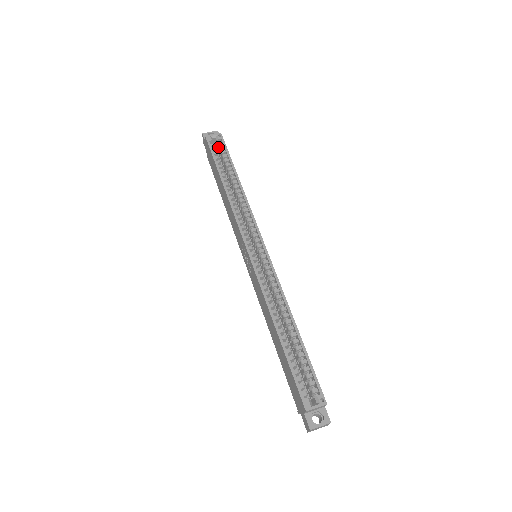
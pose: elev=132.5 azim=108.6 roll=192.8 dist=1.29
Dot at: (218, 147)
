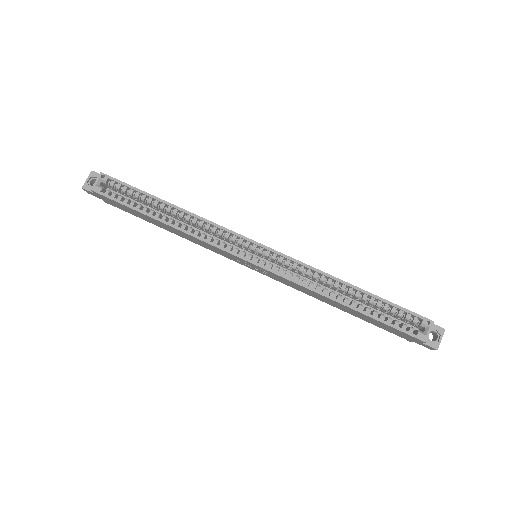
Dot at: (113, 188)
